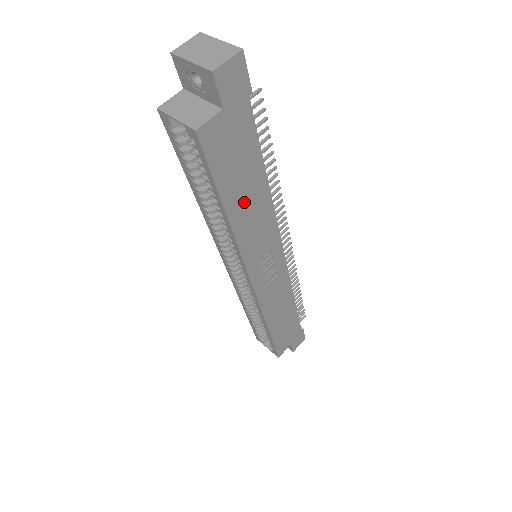
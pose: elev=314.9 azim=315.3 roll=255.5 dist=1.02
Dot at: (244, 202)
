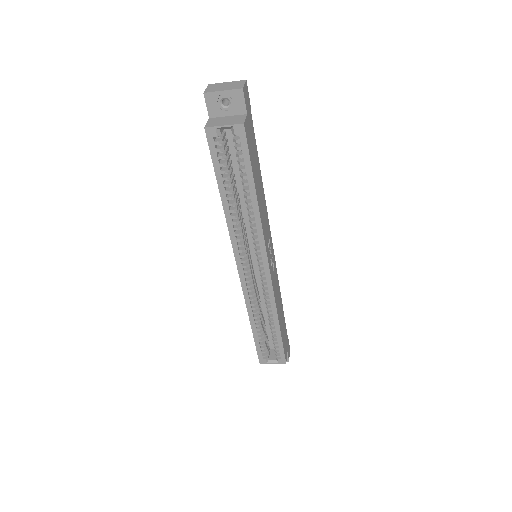
Dot at: (259, 189)
